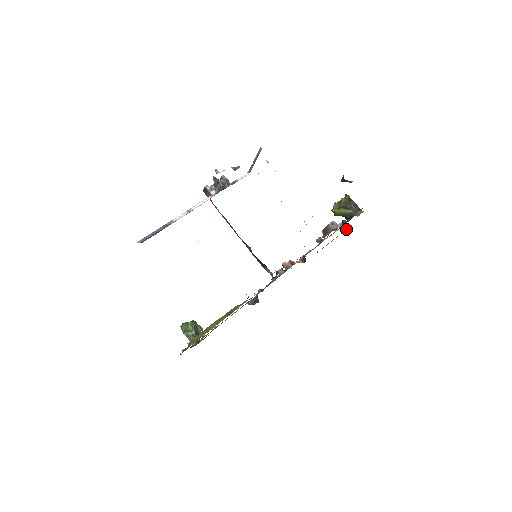
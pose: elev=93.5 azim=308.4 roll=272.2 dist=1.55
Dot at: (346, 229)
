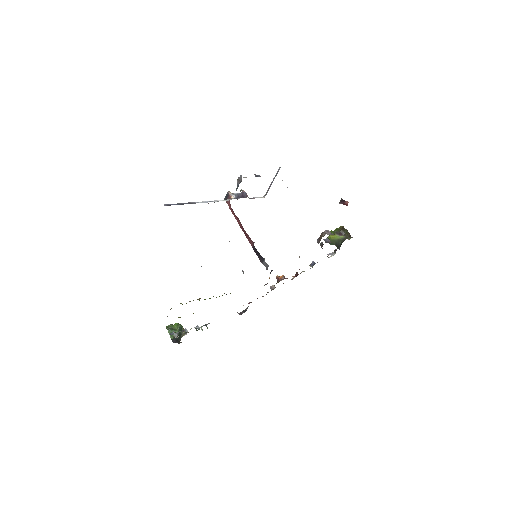
Dot at: occluded
